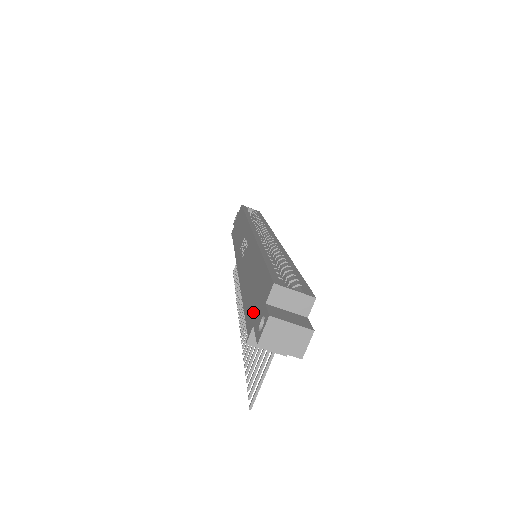
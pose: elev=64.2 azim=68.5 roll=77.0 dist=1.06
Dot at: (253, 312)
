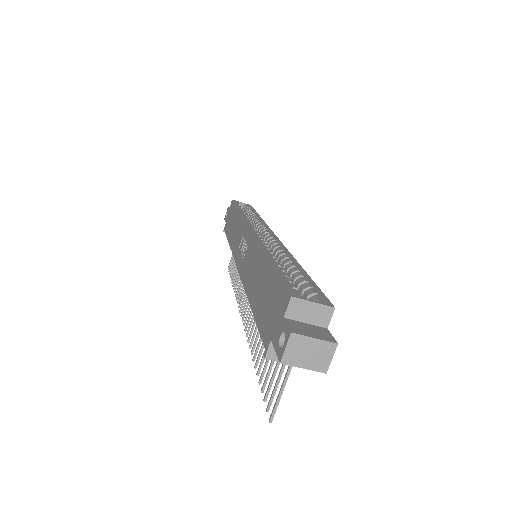
Dot at: (268, 324)
